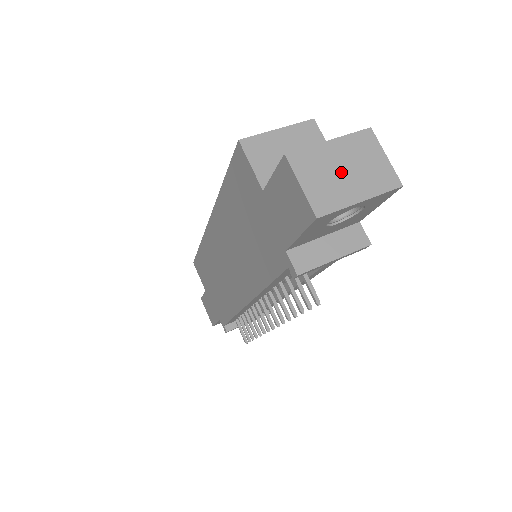
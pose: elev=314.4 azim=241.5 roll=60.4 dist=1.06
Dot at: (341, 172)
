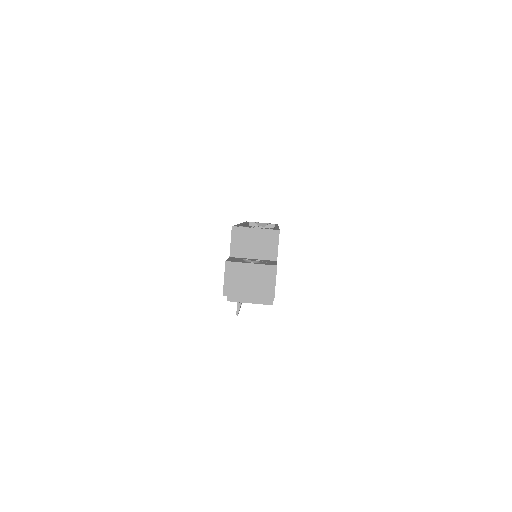
Dot at: (247, 281)
